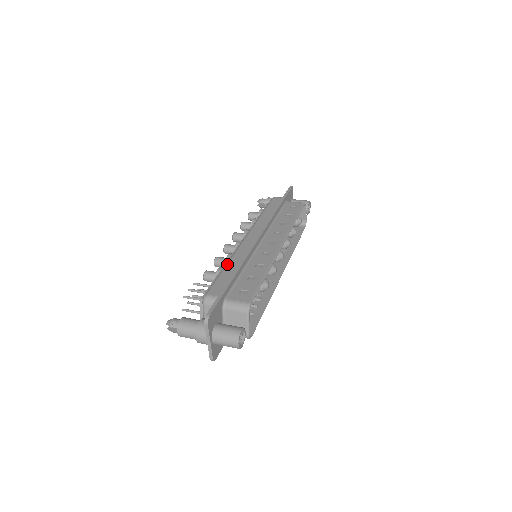
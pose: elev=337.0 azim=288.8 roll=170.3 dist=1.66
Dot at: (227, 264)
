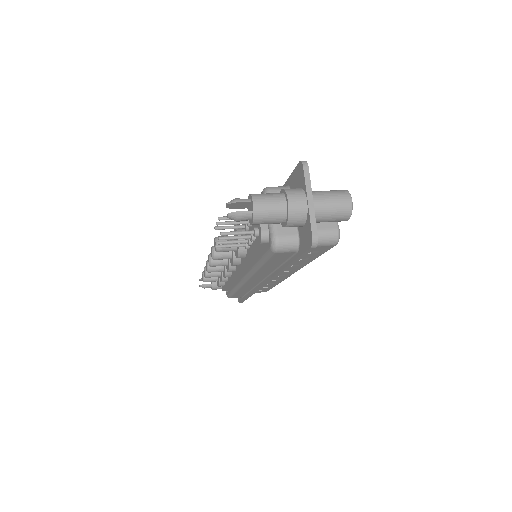
Dot at: occluded
